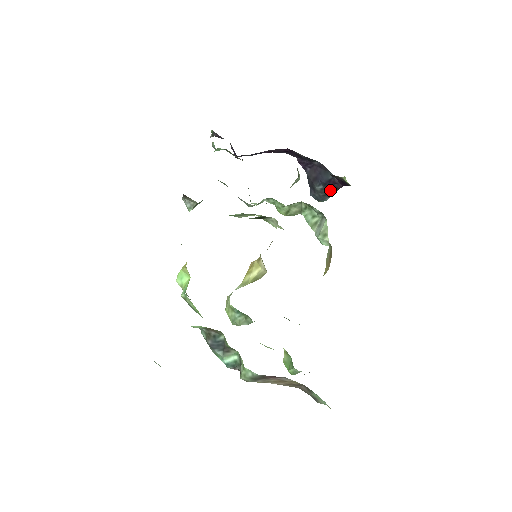
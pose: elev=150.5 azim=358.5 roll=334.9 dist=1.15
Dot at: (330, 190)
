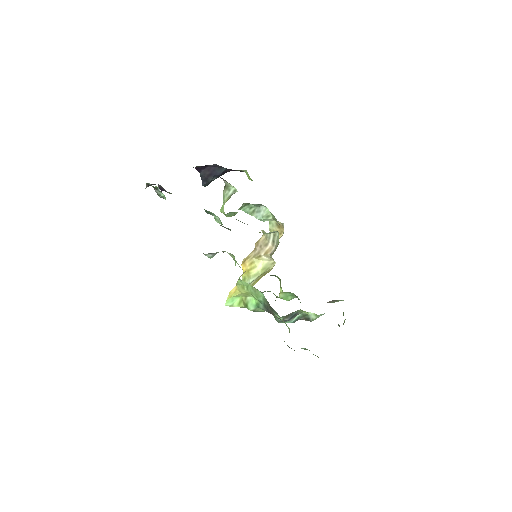
Dot at: occluded
